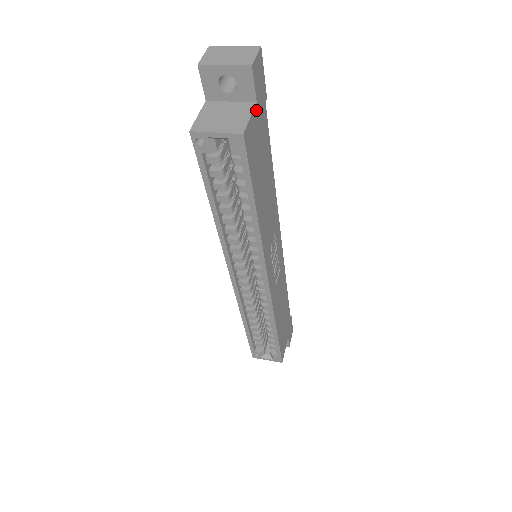
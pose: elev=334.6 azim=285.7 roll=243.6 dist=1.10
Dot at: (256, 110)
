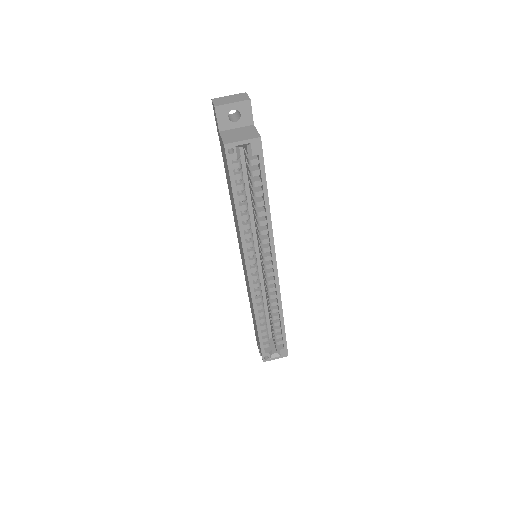
Dot at: occluded
